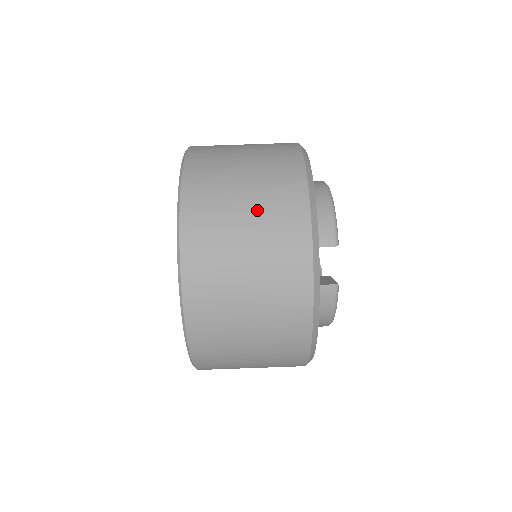
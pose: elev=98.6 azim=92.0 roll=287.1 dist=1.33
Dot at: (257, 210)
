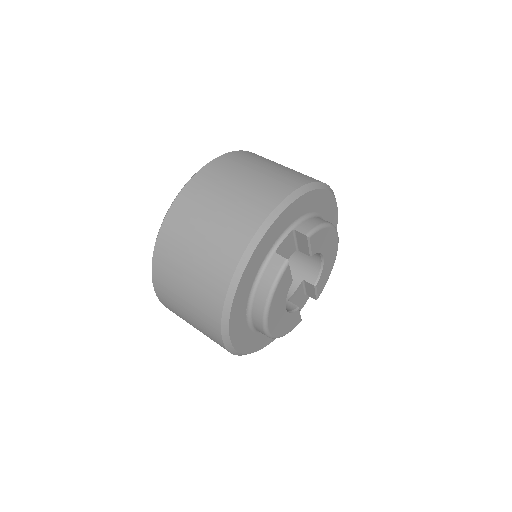
Dot at: (269, 172)
